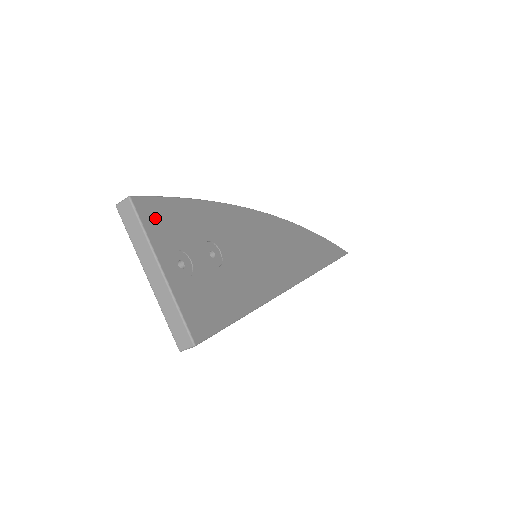
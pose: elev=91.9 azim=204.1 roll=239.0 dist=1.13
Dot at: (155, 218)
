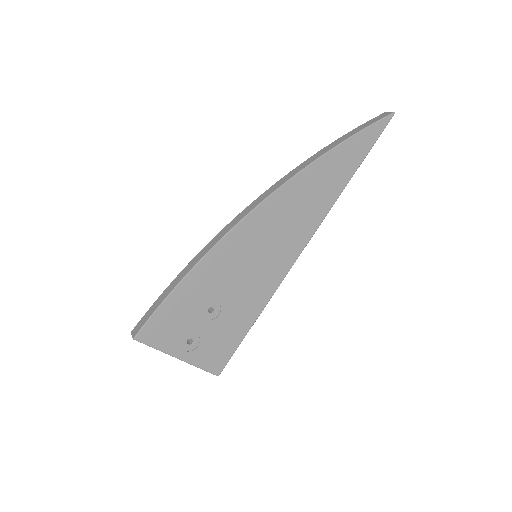
Dot at: (157, 334)
